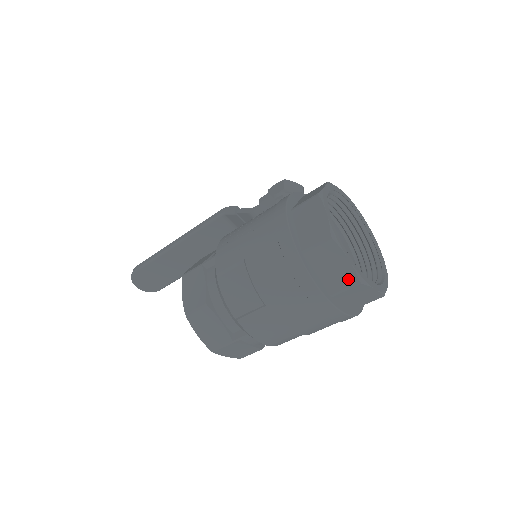
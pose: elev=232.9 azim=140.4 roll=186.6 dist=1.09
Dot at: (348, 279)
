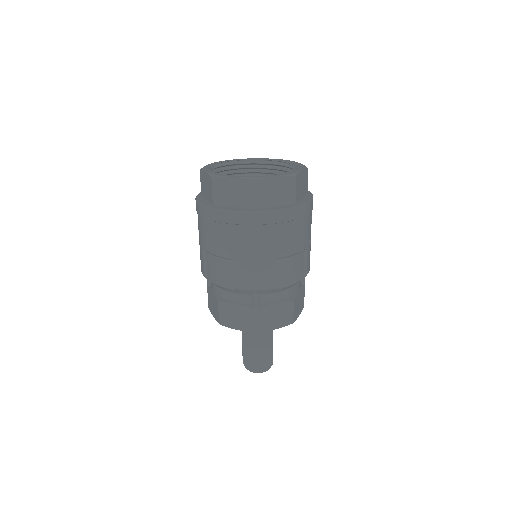
Dot at: (246, 188)
